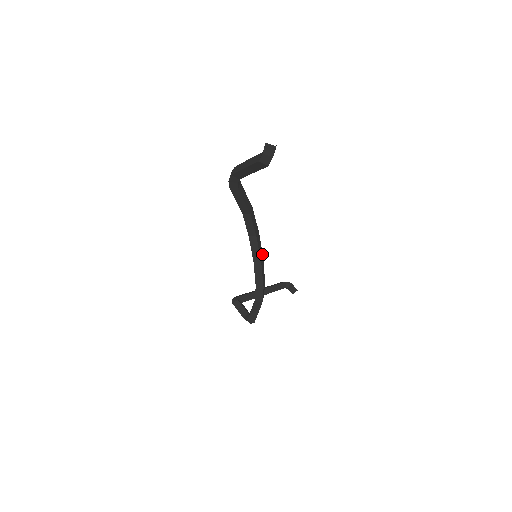
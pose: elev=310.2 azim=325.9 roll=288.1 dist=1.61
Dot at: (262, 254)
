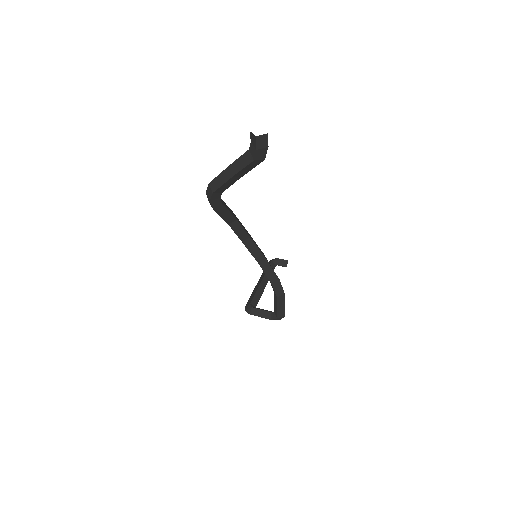
Dot at: (260, 250)
